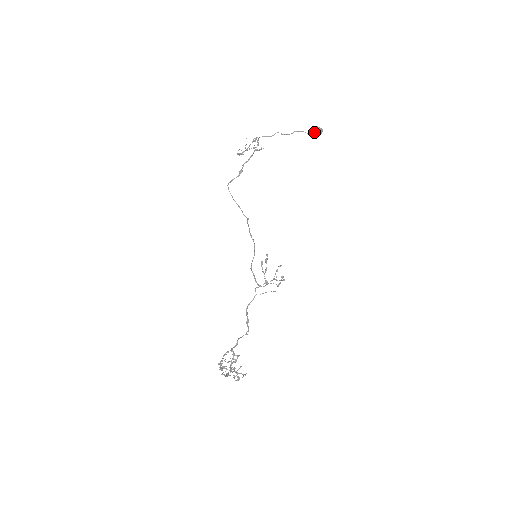
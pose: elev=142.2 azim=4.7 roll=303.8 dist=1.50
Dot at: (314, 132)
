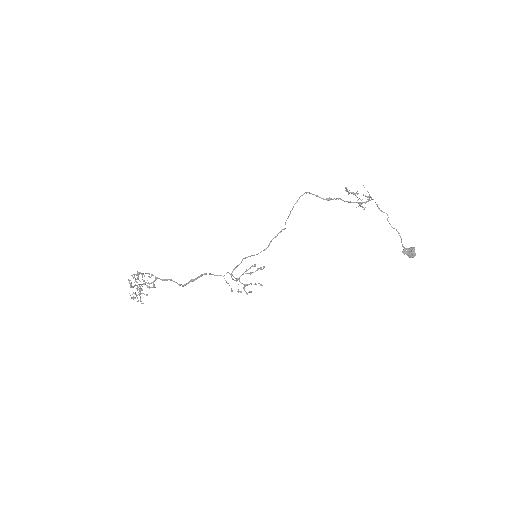
Dot at: (408, 249)
